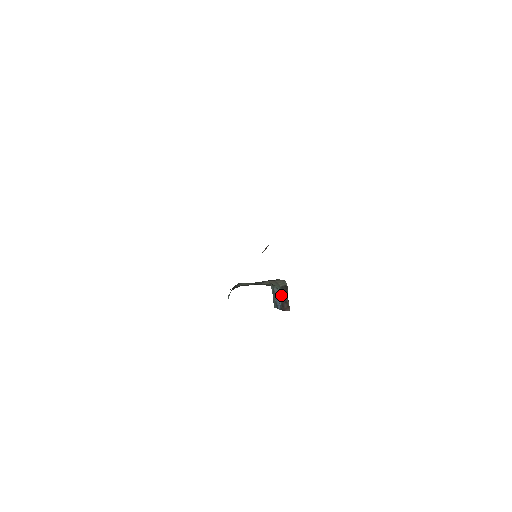
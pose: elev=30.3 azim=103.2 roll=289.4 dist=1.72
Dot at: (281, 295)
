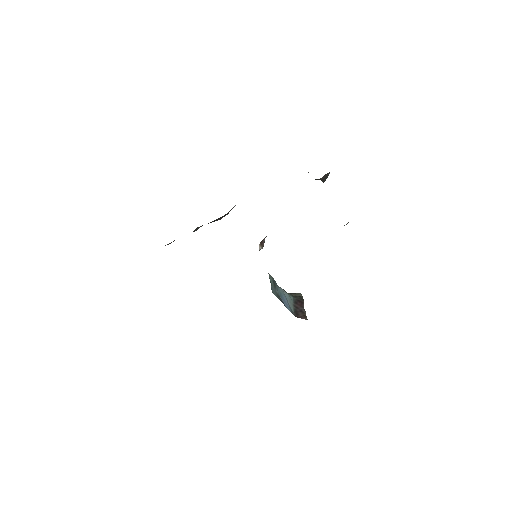
Dot at: (294, 303)
